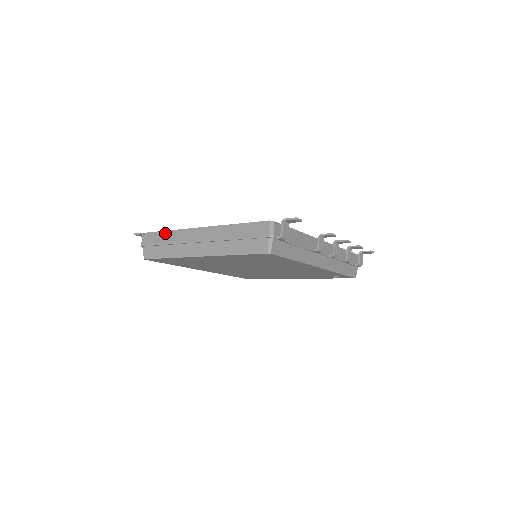
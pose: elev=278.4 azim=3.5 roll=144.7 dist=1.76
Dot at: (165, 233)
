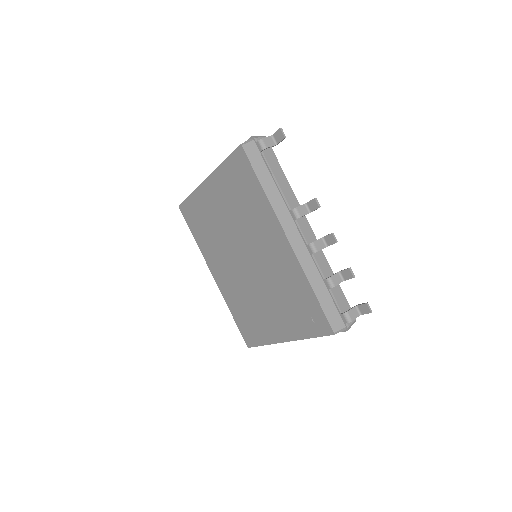
Dot at: occluded
